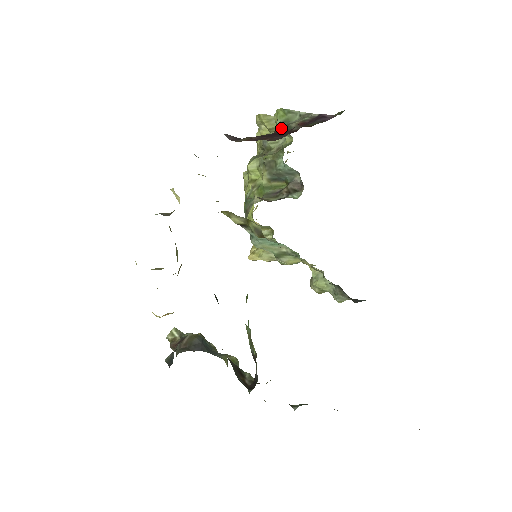
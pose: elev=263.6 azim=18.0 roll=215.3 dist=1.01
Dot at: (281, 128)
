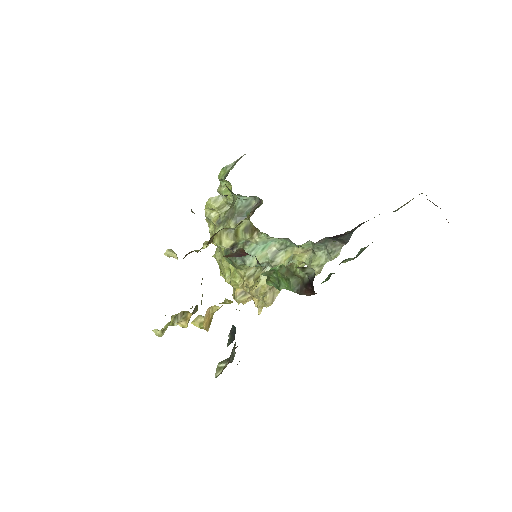
Dot at: occluded
